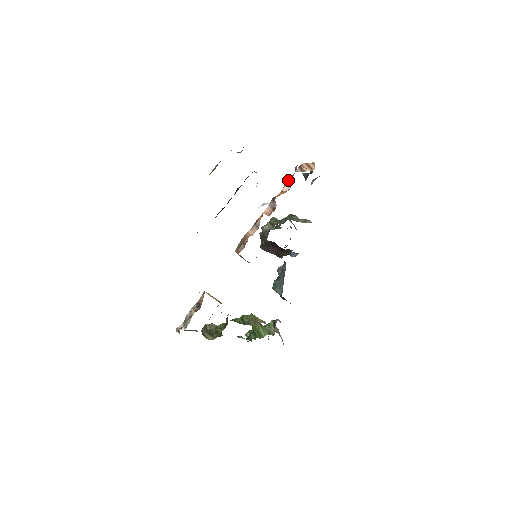
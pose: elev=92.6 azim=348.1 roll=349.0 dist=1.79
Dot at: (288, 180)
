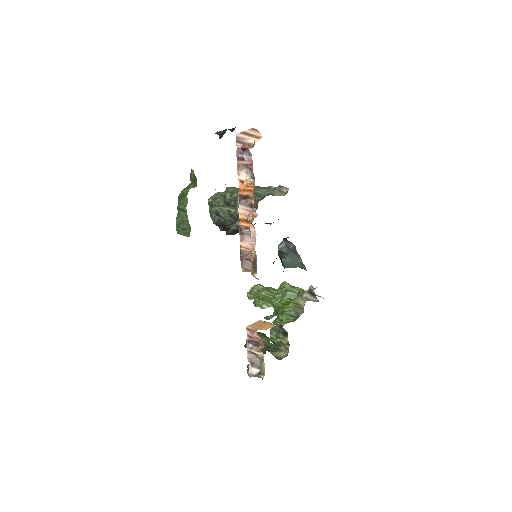
Dot at: (237, 164)
